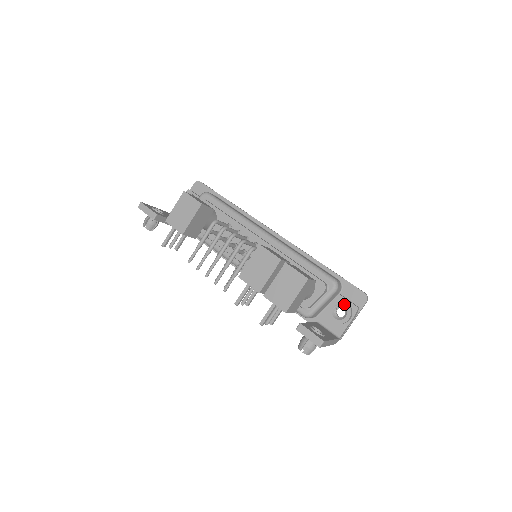
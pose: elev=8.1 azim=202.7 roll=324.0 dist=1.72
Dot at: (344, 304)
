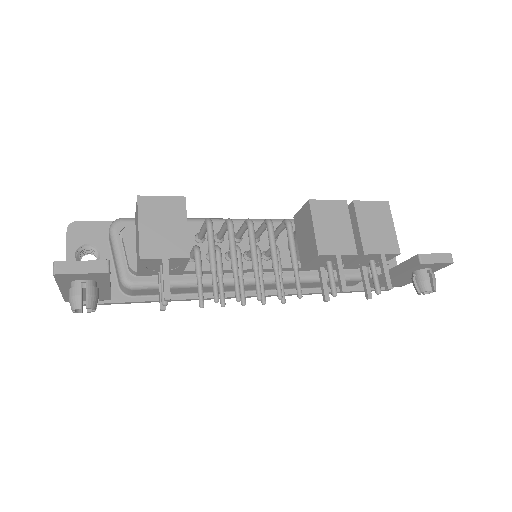
Dot at: occluded
